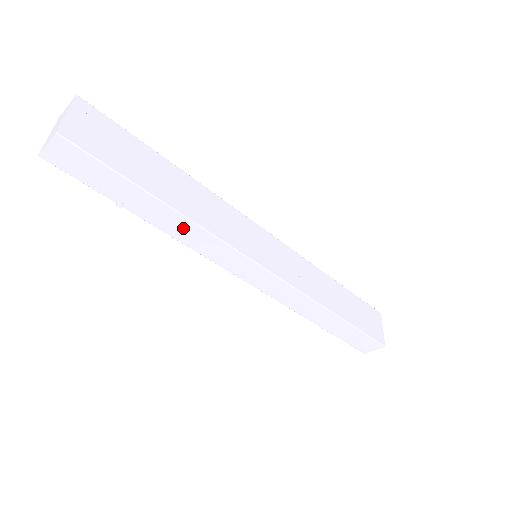
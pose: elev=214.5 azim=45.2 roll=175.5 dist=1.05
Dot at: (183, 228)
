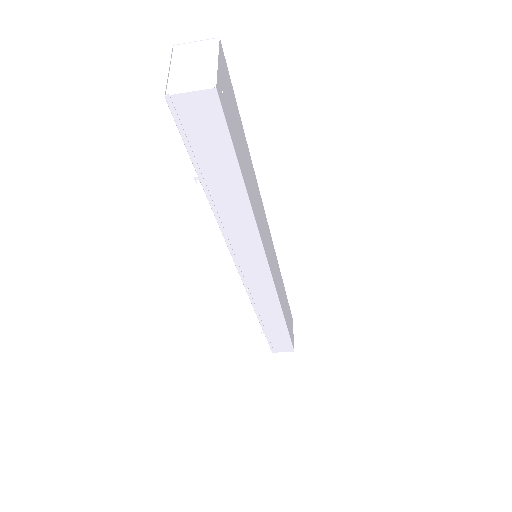
Dot at: (239, 221)
